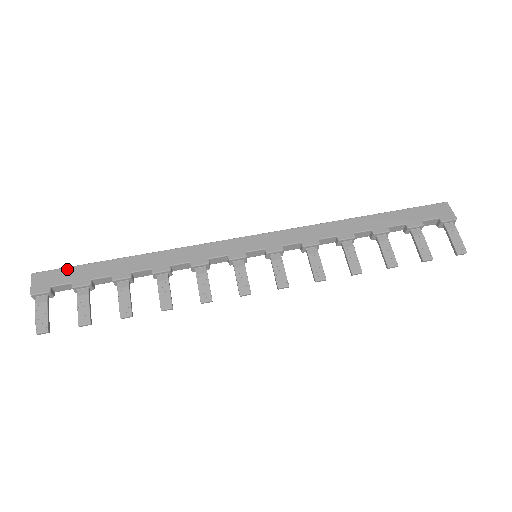
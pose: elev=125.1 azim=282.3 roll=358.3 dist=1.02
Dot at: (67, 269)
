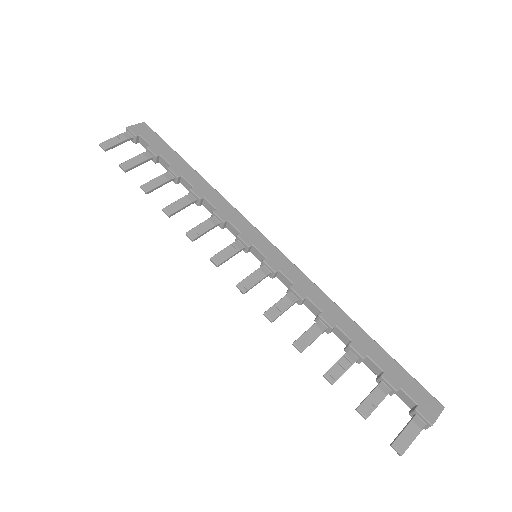
Dot at: (160, 139)
